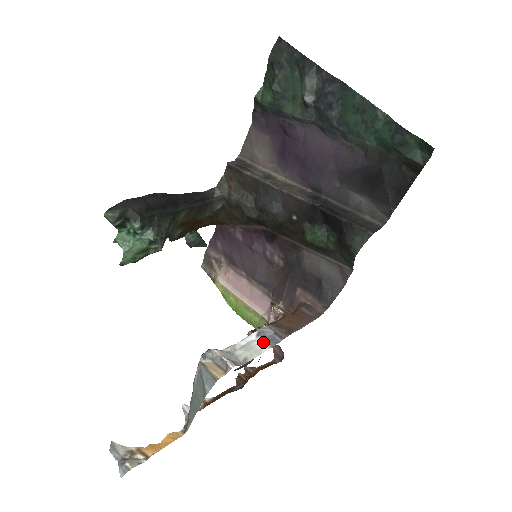
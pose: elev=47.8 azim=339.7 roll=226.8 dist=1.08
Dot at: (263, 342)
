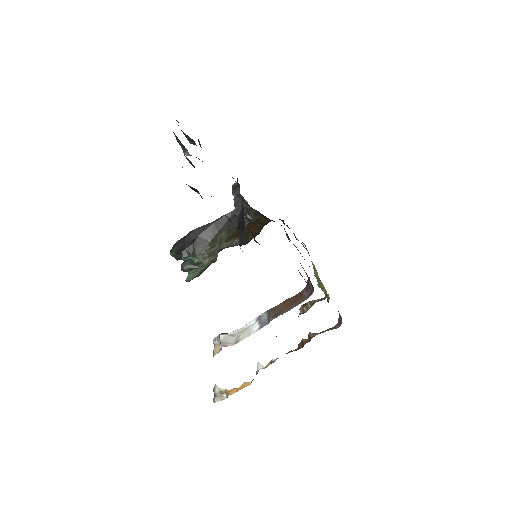
Dot at: (257, 325)
